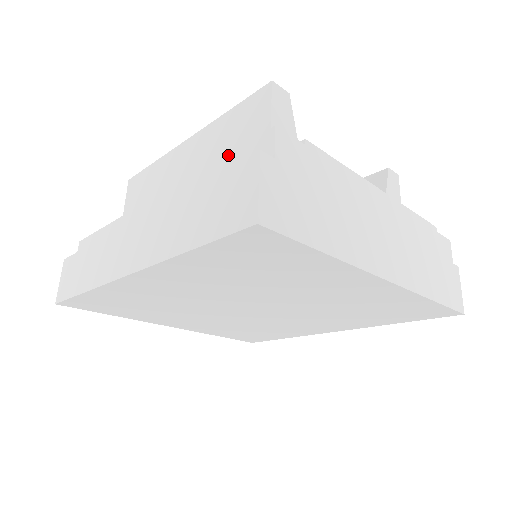
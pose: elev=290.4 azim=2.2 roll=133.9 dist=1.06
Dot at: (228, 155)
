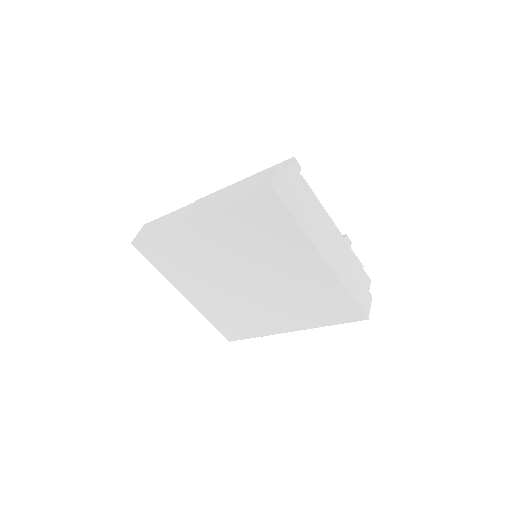
Dot at: occluded
